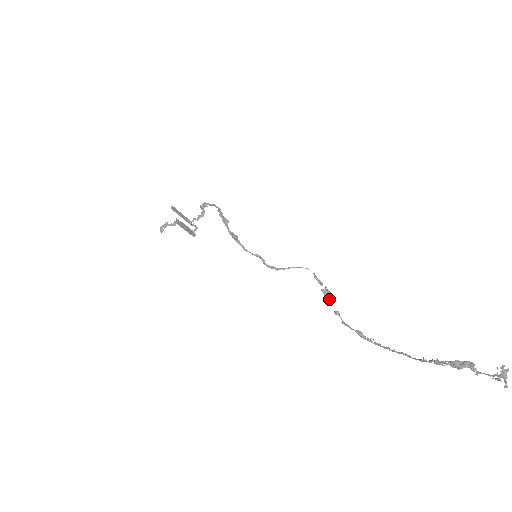
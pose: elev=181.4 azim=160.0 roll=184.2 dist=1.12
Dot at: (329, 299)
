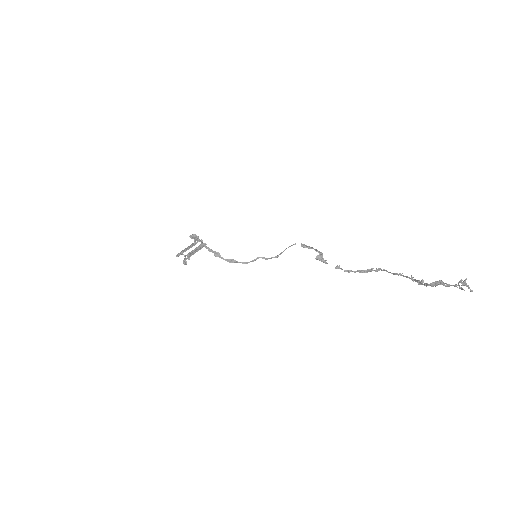
Dot at: (325, 263)
